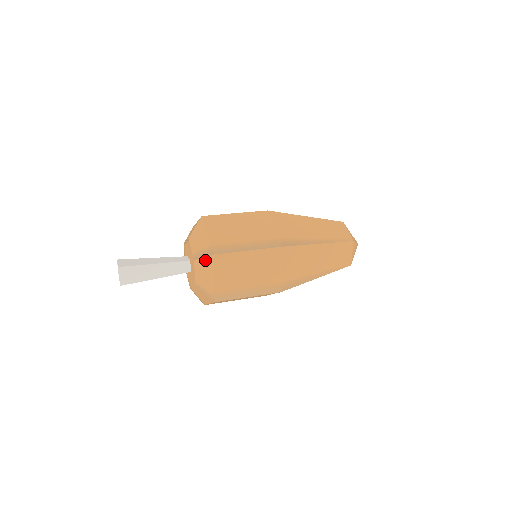
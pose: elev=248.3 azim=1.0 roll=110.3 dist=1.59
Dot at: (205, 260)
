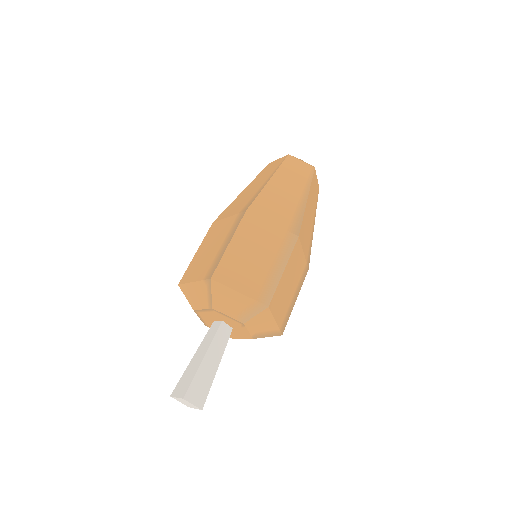
Dot at: occluded
